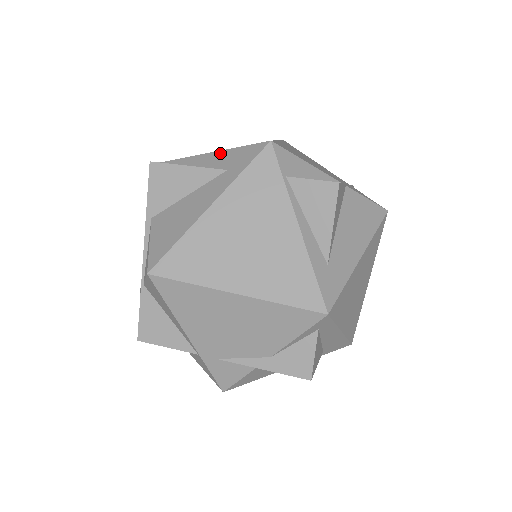
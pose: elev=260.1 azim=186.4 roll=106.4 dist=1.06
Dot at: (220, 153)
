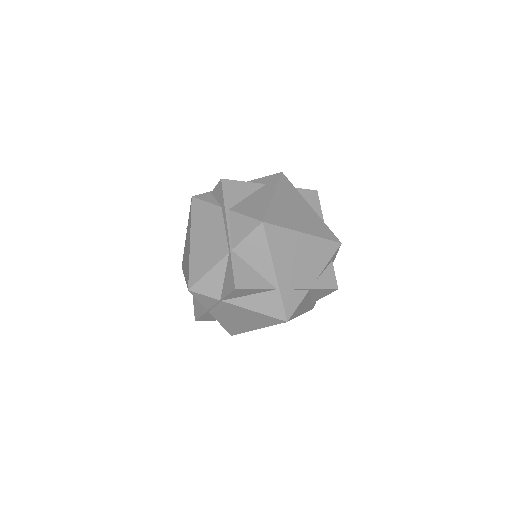
Dot at: occluded
